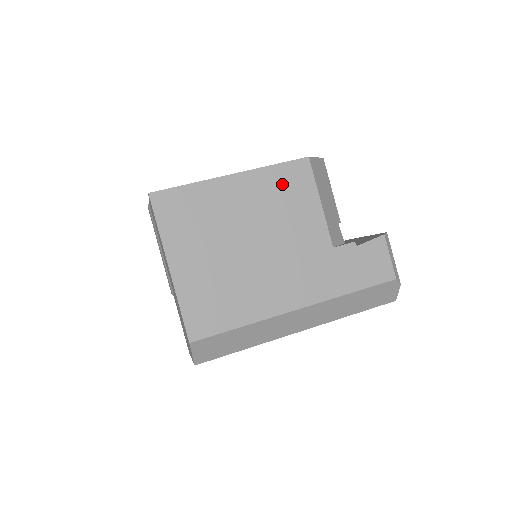
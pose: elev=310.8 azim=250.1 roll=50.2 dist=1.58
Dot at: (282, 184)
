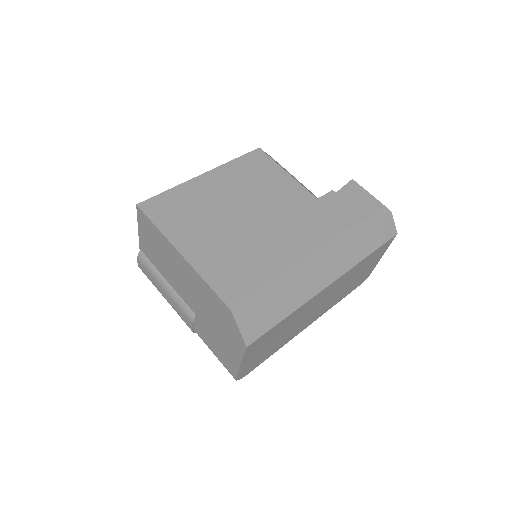
Dot at: (248, 169)
